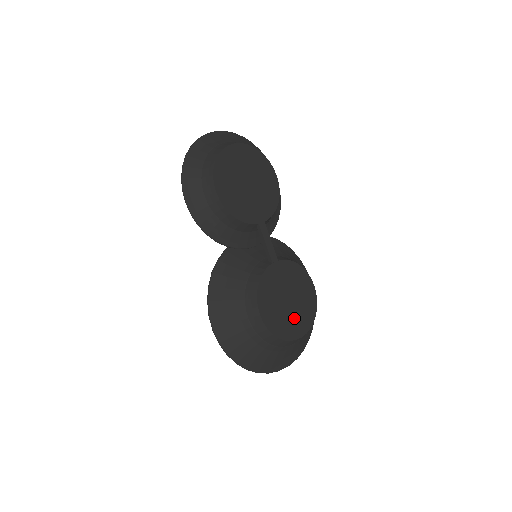
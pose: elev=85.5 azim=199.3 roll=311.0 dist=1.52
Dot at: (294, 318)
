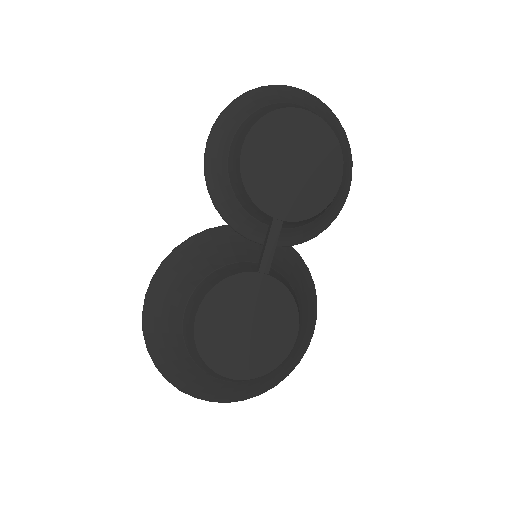
Dot at: (240, 351)
